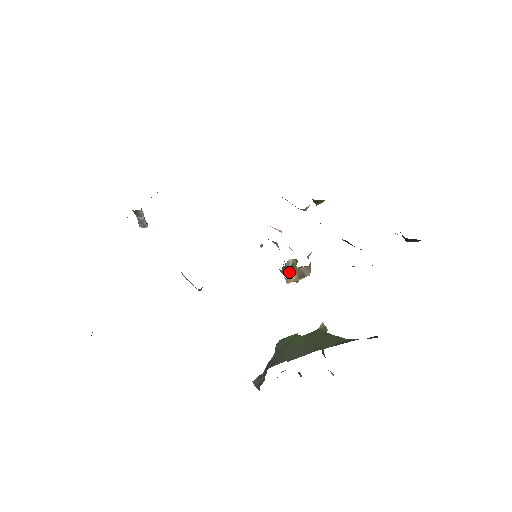
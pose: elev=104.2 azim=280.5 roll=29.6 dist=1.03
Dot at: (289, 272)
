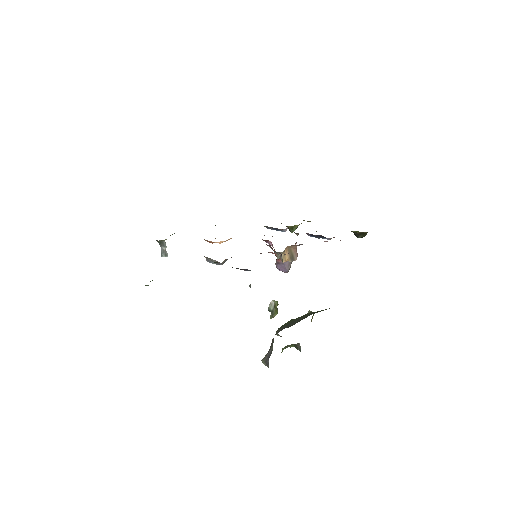
Dot at: (282, 262)
